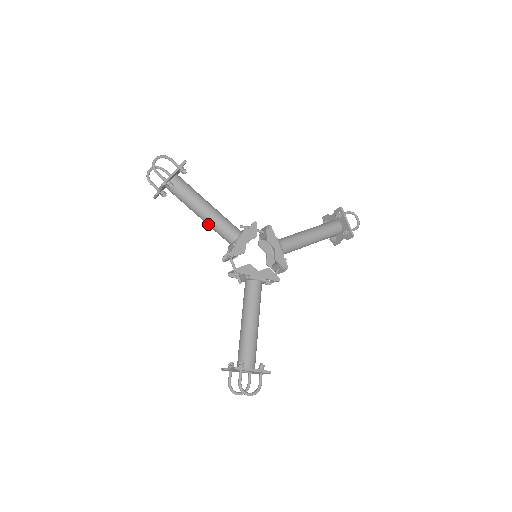
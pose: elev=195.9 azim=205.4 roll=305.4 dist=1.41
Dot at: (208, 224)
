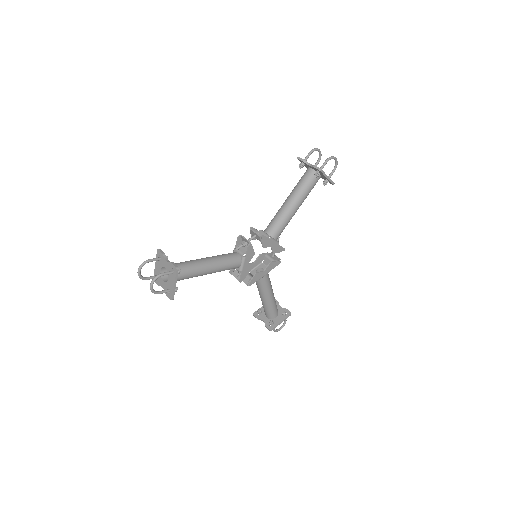
Dot at: occluded
